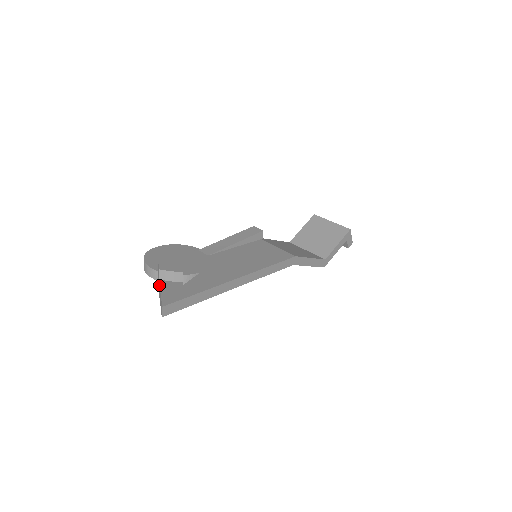
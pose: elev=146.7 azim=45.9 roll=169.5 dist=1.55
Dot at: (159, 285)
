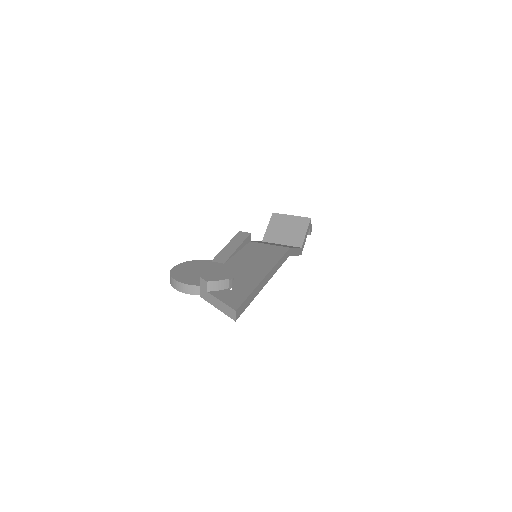
Dot at: (213, 296)
